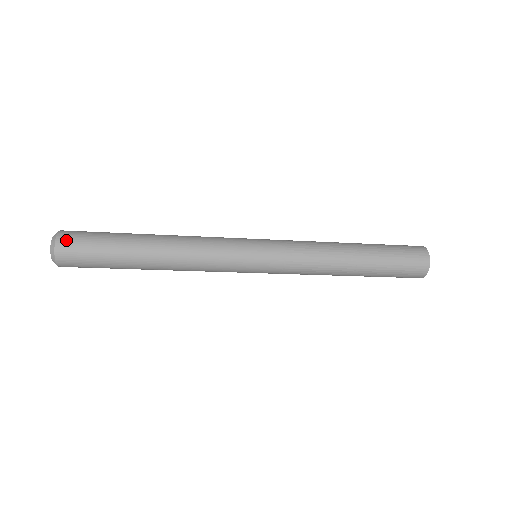
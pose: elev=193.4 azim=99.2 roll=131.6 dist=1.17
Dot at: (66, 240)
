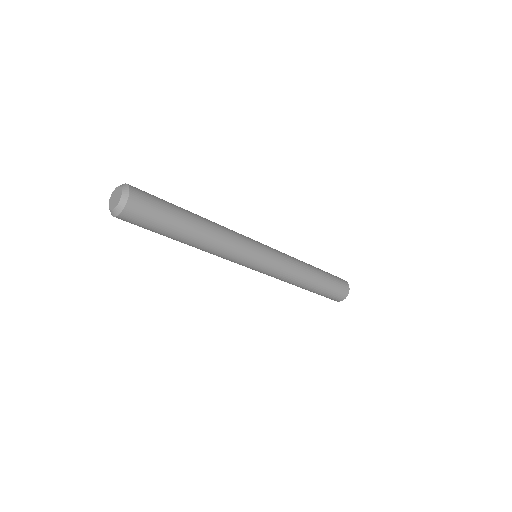
Dot at: (135, 206)
